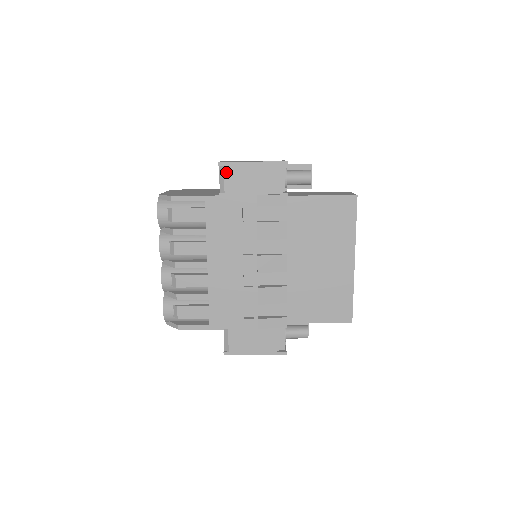
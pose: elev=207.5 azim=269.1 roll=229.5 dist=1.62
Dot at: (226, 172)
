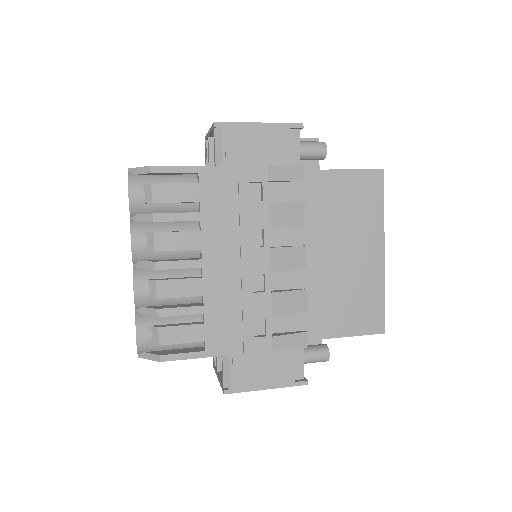
Dot at: (225, 135)
